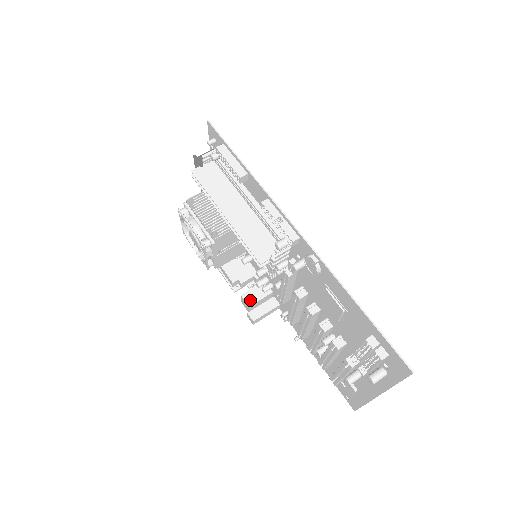
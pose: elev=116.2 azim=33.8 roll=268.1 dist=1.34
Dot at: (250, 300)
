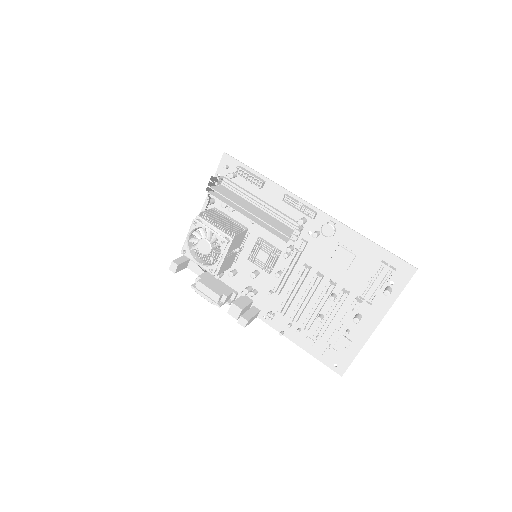
Dot at: (241, 305)
